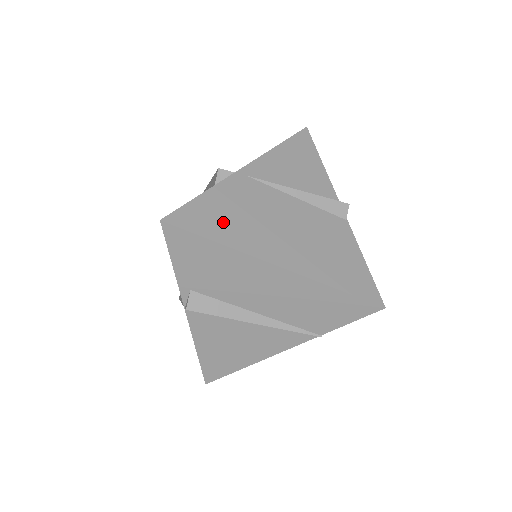
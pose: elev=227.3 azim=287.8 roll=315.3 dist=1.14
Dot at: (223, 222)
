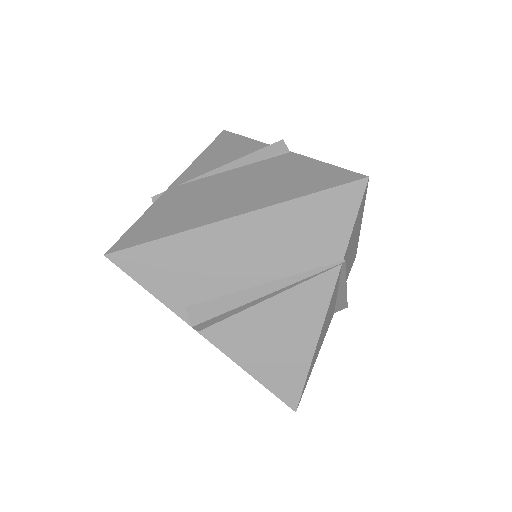
Dot at: (164, 223)
